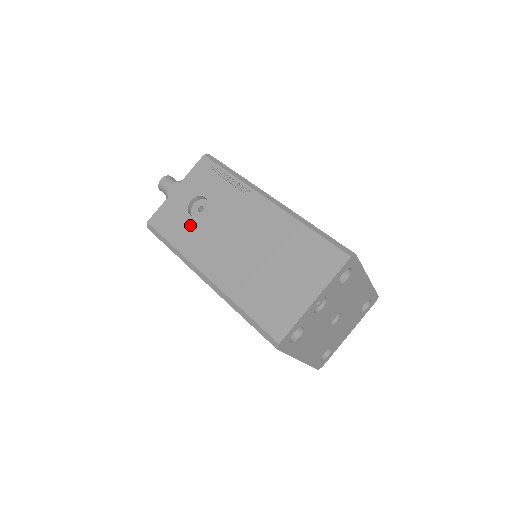
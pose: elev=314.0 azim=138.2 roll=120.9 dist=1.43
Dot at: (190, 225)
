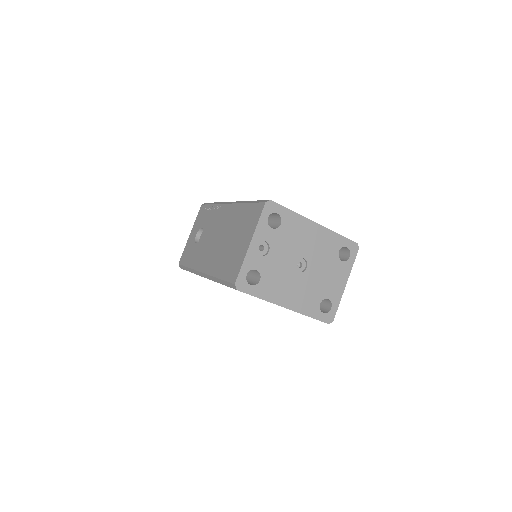
Dot at: (196, 249)
